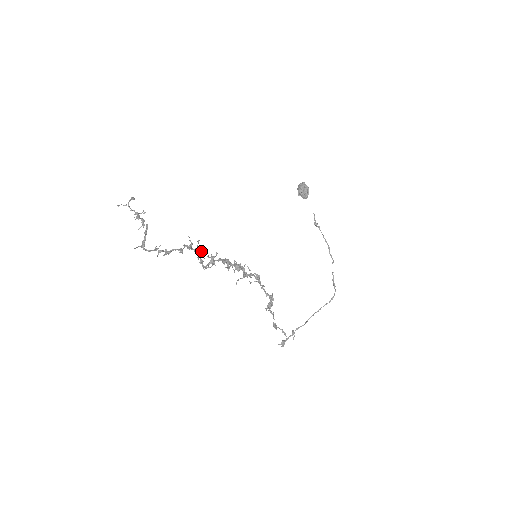
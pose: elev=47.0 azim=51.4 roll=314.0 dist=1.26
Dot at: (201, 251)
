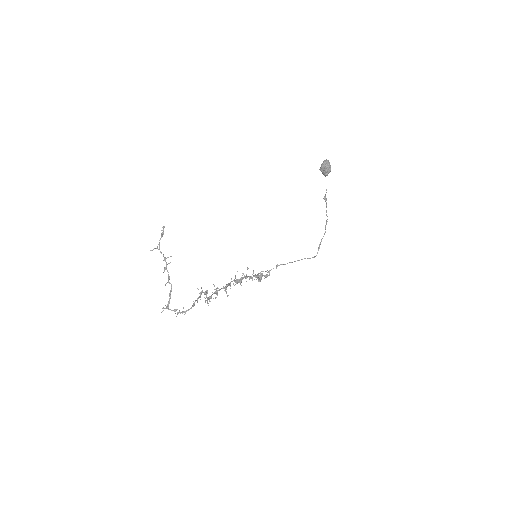
Dot at: (208, 297)
